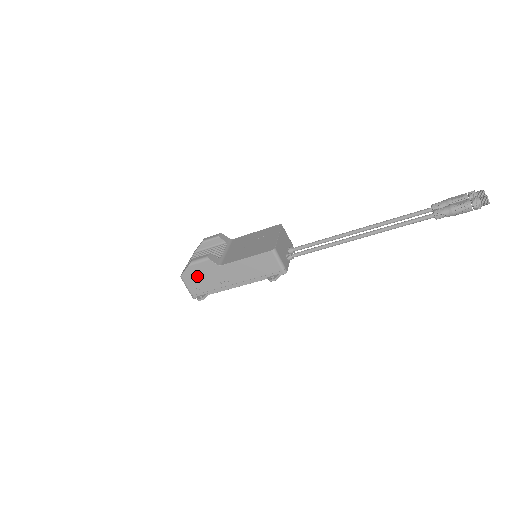
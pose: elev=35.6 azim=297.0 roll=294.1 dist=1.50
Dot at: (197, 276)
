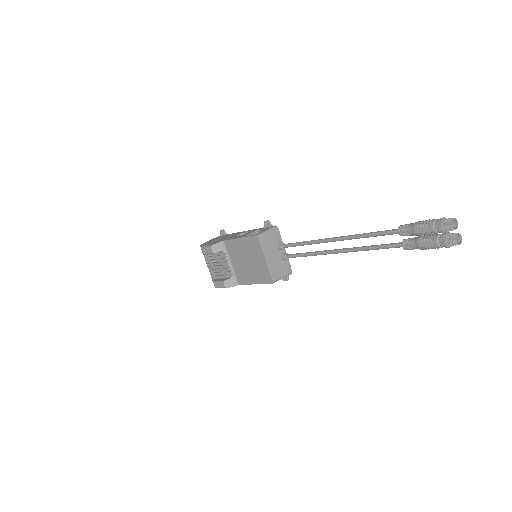
Dot at: occluded
